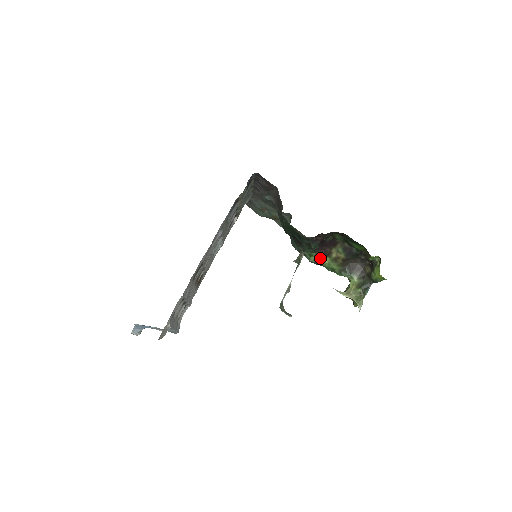
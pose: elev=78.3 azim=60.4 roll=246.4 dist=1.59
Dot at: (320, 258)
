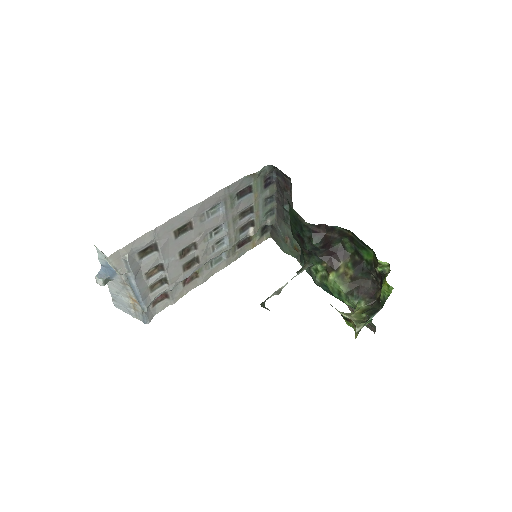
Dot at: (326, 275)
